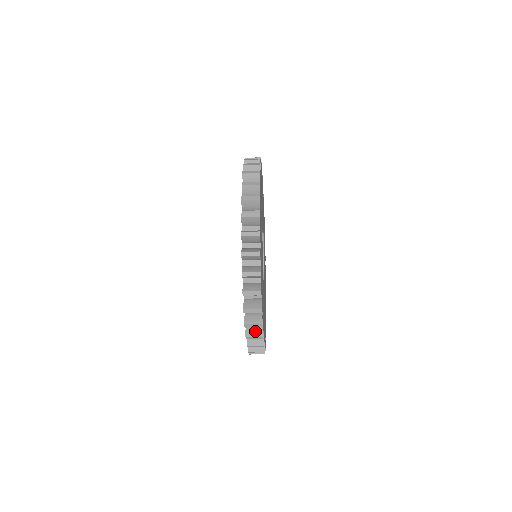
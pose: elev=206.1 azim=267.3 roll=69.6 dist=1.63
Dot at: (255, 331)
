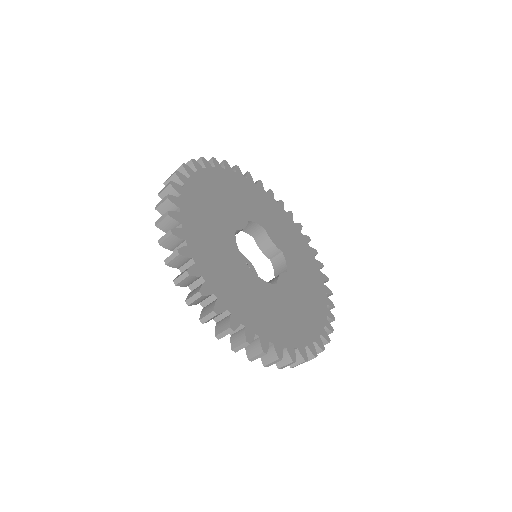
Dot at: (283, 359)
